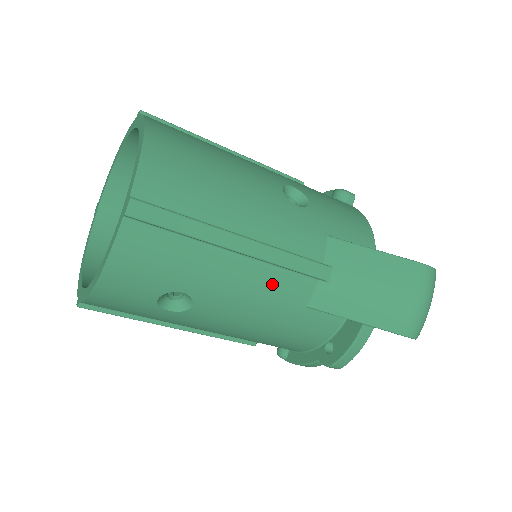
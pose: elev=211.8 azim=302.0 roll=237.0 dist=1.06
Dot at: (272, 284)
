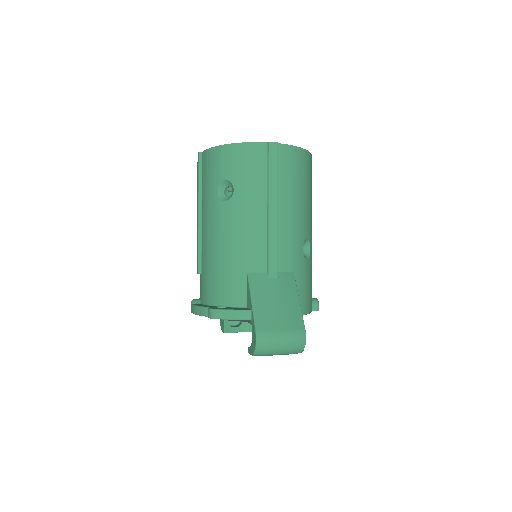
Dot at: (255, 241)
